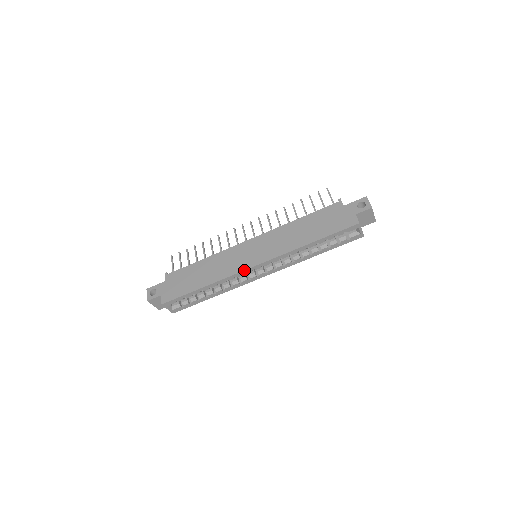
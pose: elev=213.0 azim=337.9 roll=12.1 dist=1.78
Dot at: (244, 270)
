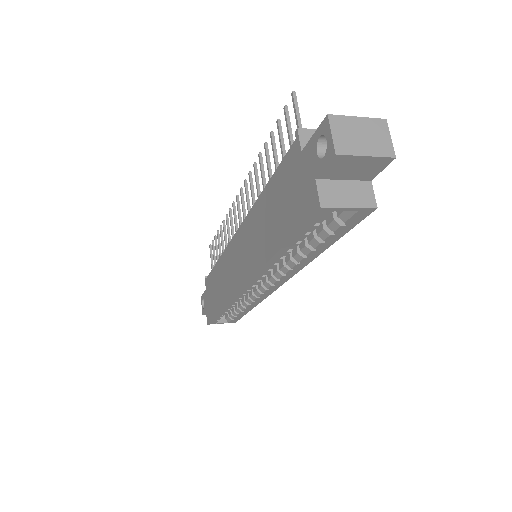
Dot at: (236, 293)
